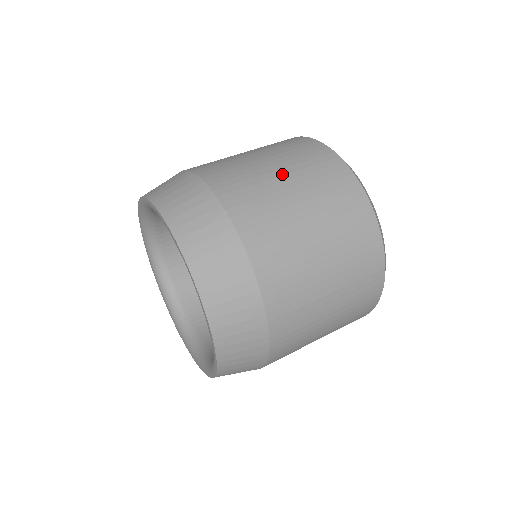
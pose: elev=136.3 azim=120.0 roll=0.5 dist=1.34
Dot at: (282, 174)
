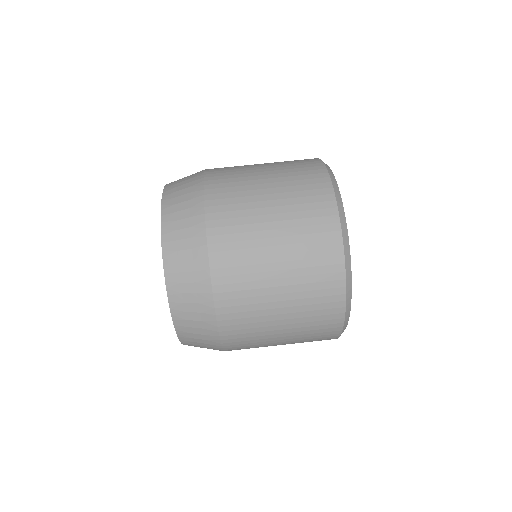
Dot at: (282, 307)
